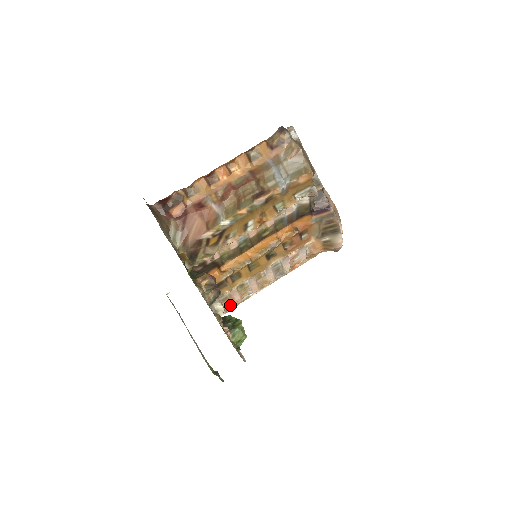
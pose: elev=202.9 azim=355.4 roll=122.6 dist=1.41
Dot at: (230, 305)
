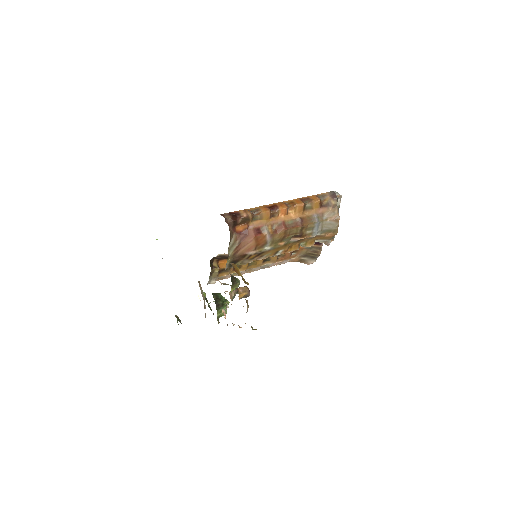
Dot at: (218, 280)
